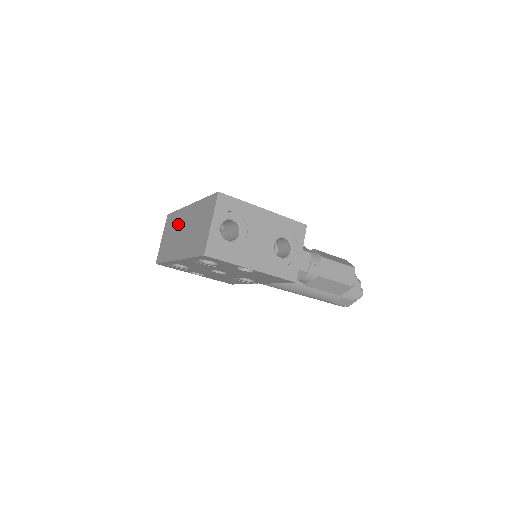
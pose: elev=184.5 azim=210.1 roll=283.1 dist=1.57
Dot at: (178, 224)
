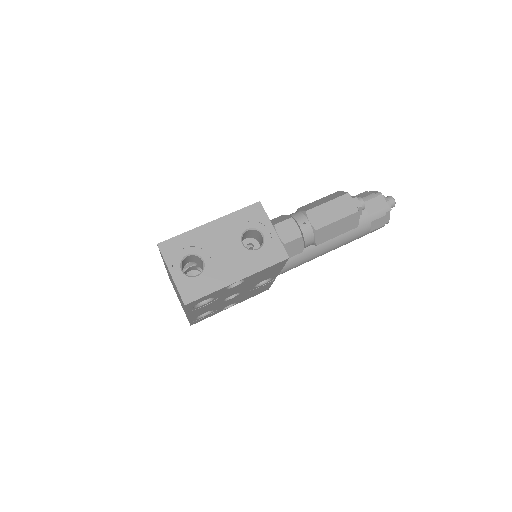
Dot at: (173, 285)
